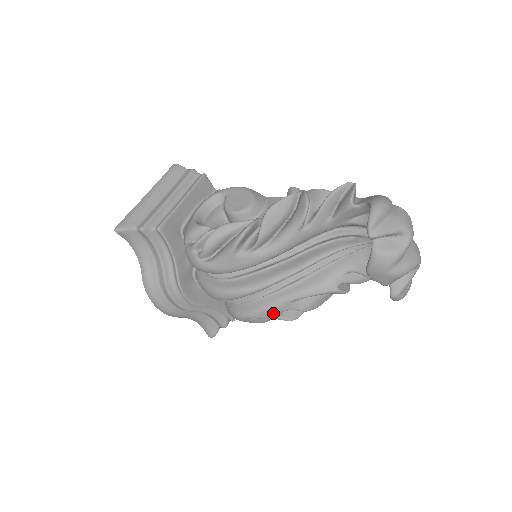
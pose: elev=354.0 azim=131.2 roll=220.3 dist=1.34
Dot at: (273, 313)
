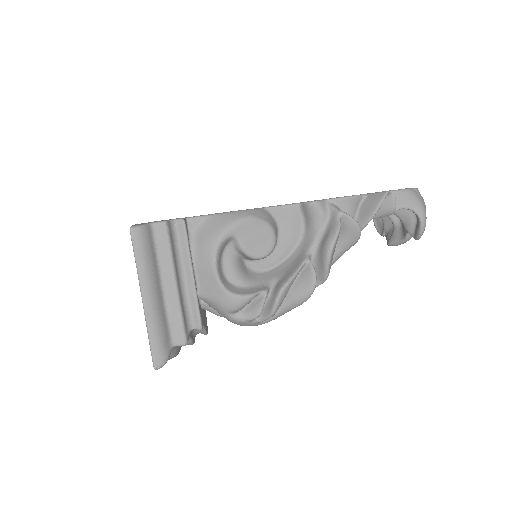
Dot at: occluded
